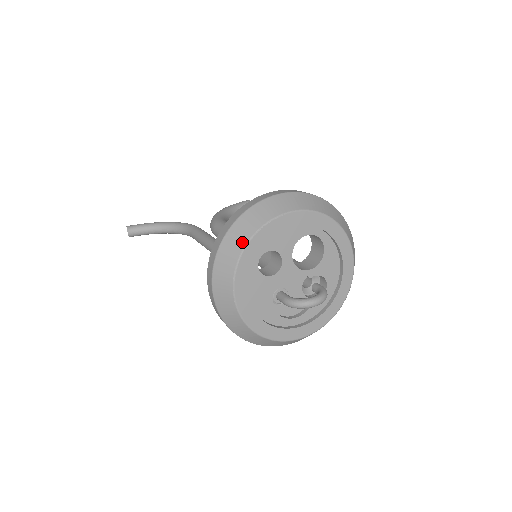
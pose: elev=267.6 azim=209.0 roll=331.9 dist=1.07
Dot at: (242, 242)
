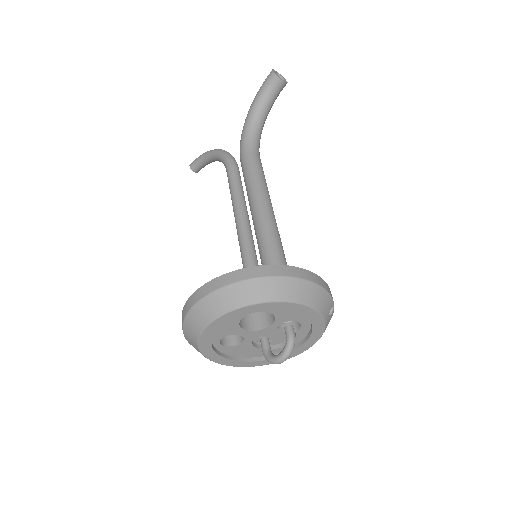
Dot at: (196, 347)
